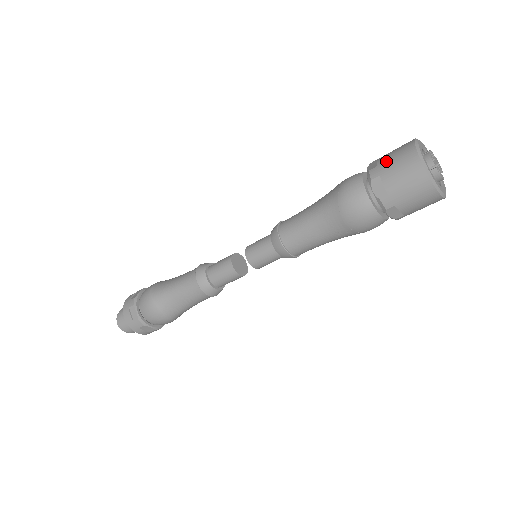
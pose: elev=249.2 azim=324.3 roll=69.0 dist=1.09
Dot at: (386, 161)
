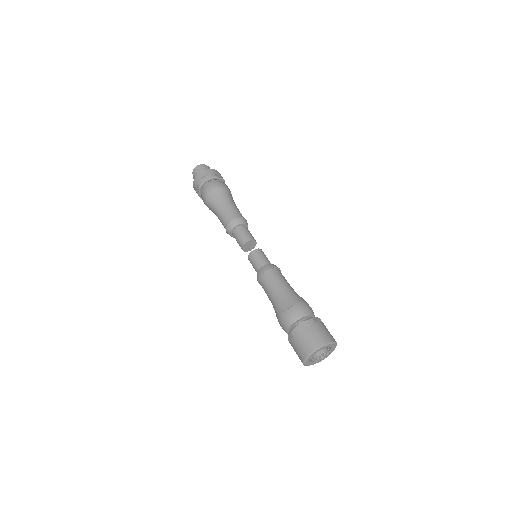
Dot at: (301, 337)
